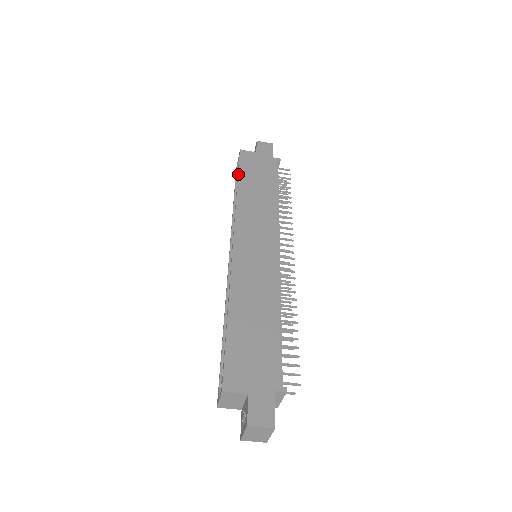
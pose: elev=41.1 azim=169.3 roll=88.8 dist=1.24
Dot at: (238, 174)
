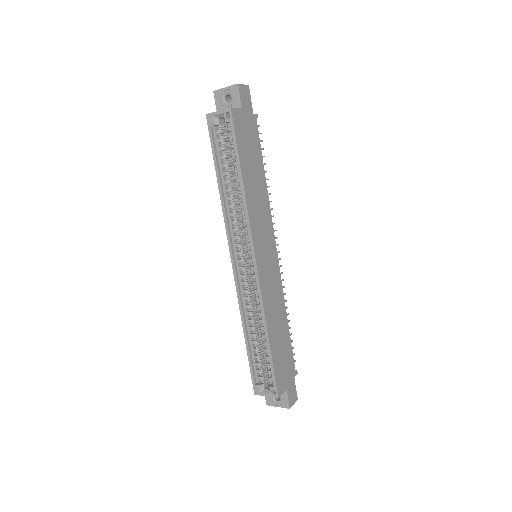
Dot at: (239, 157)
